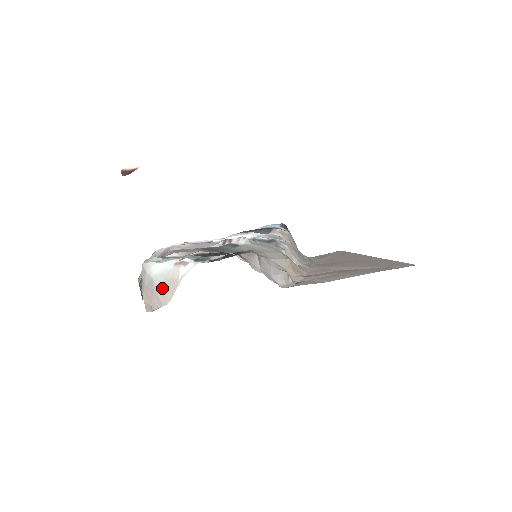
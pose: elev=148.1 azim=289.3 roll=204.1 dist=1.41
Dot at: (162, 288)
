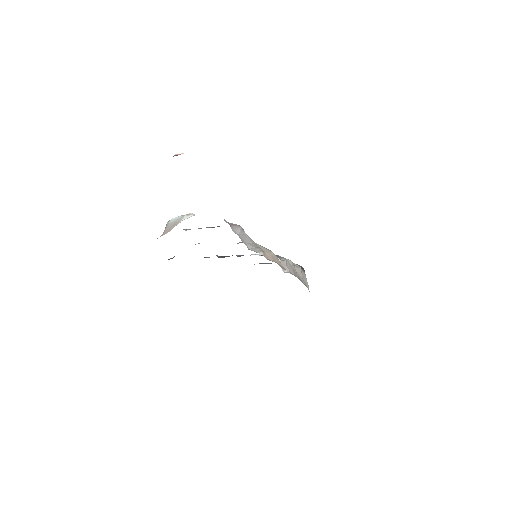
Dot at: (169, 227)
